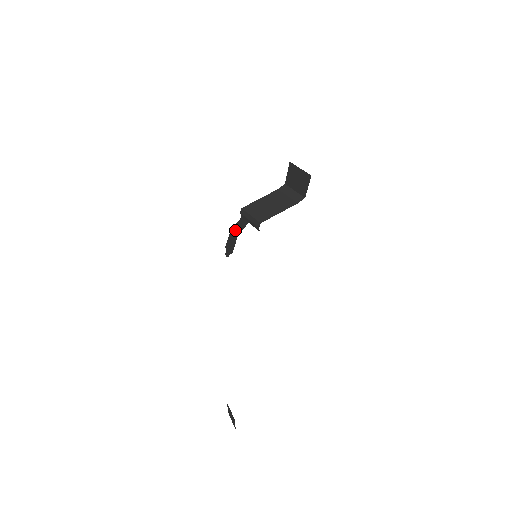
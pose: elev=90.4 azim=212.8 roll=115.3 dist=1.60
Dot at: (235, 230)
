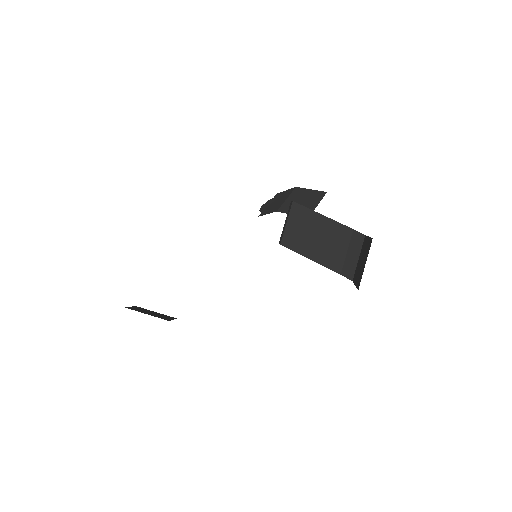
Dot at: (288, 198)
